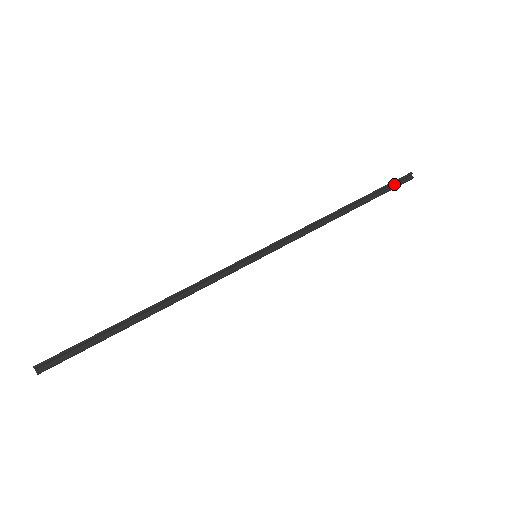
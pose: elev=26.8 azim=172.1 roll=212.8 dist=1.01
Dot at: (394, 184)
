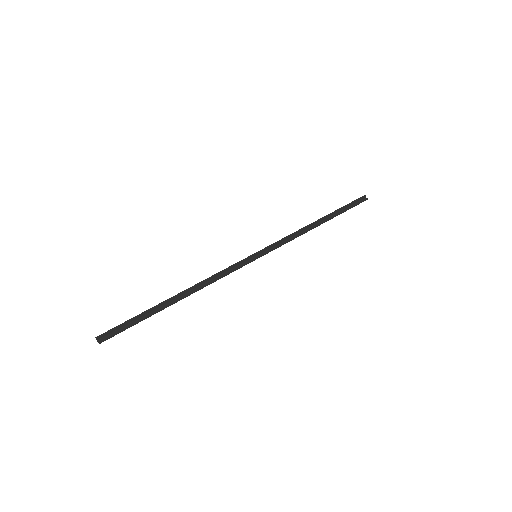
Dot at: (353, 204)
